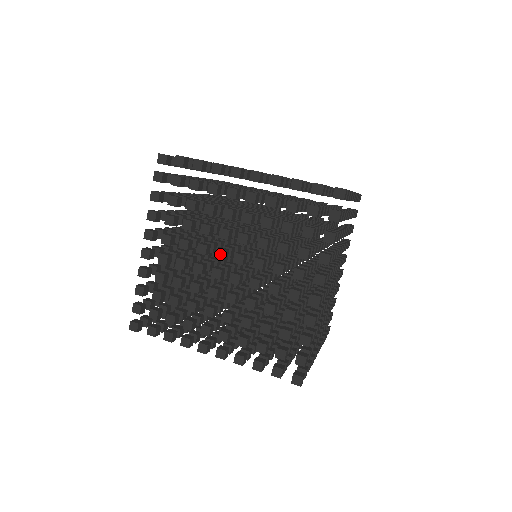
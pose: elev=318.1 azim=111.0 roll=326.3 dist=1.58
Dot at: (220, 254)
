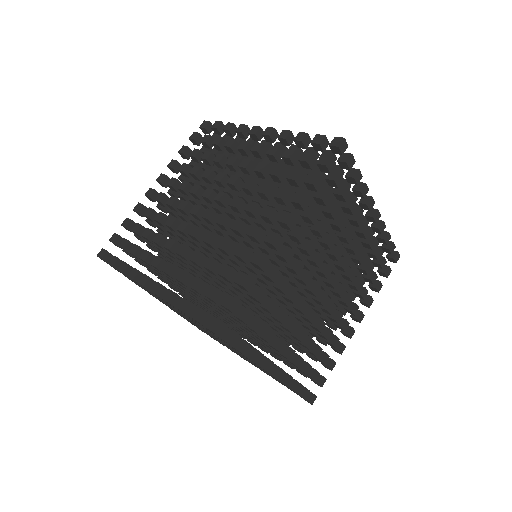
Dot at: (207, 193)
